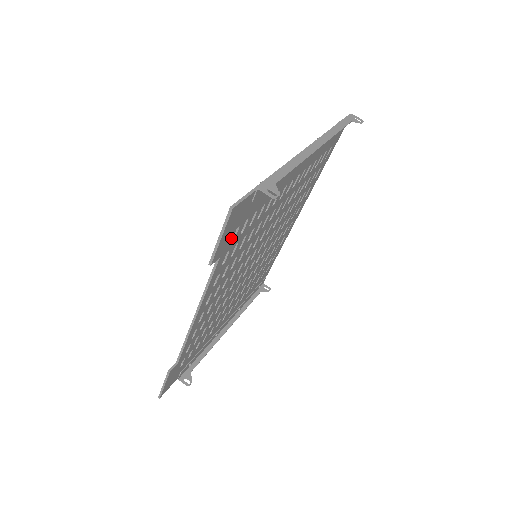
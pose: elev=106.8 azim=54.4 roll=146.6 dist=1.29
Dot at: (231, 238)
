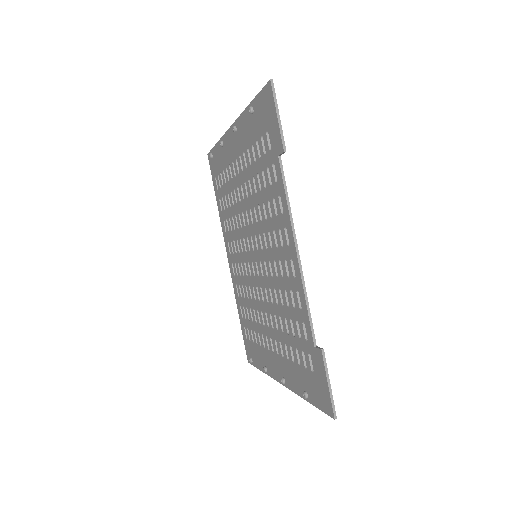
Dot at: (273, 140)
